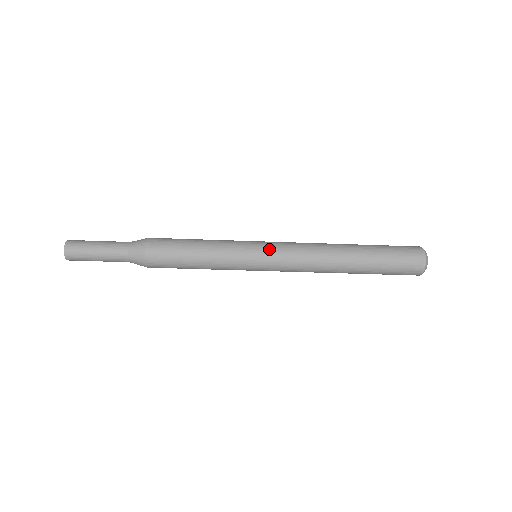
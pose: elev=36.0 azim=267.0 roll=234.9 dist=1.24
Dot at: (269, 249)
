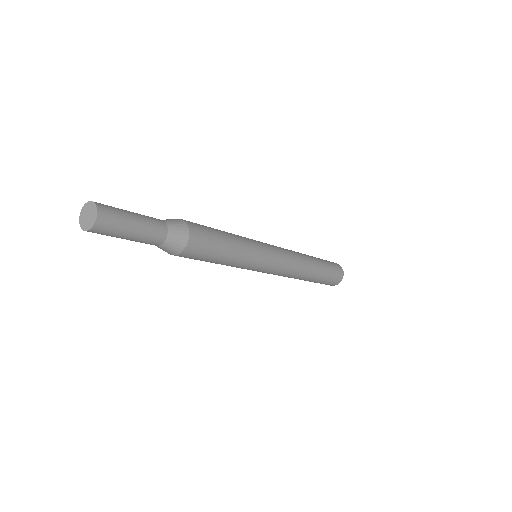
Dot at: (273, 247)
